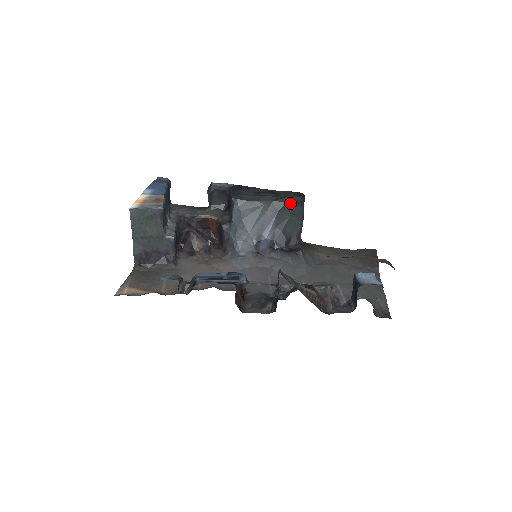
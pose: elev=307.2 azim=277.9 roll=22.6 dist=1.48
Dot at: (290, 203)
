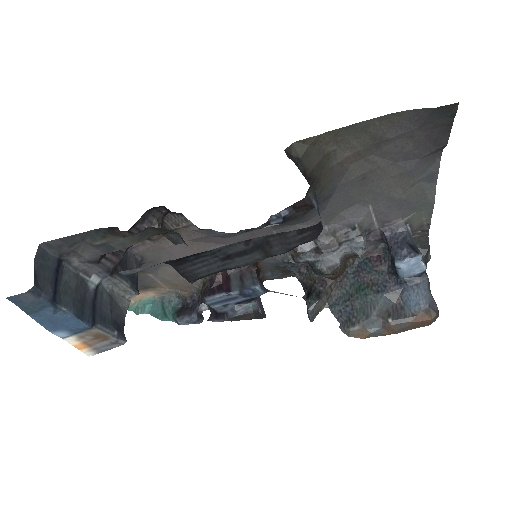
Dot at: occluded
